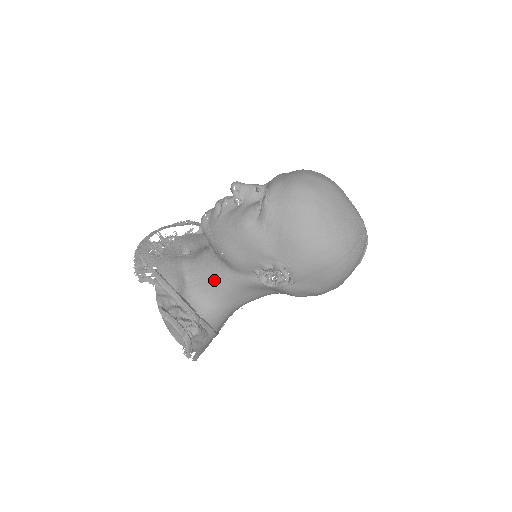
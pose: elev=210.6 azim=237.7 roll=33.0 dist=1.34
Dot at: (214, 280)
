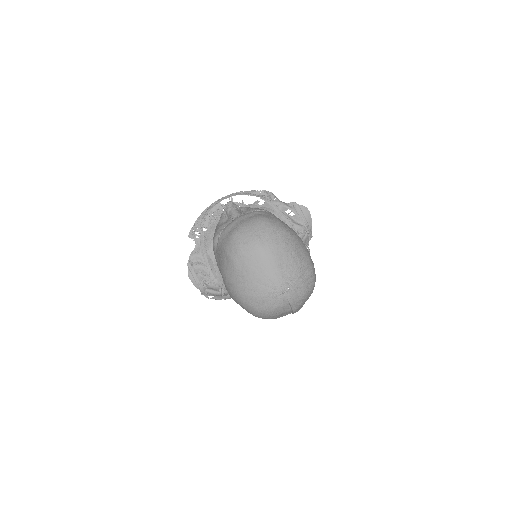
Dot at: occluded
